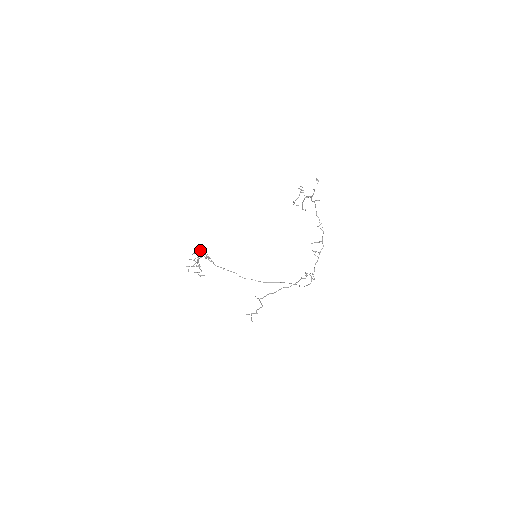
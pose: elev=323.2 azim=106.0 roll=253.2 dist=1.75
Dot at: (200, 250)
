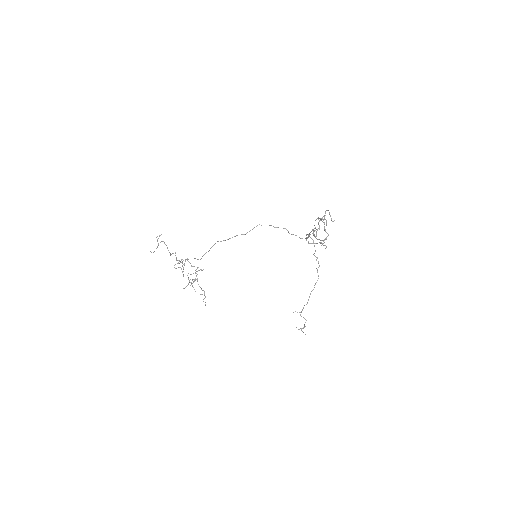
Dot at: occluded
